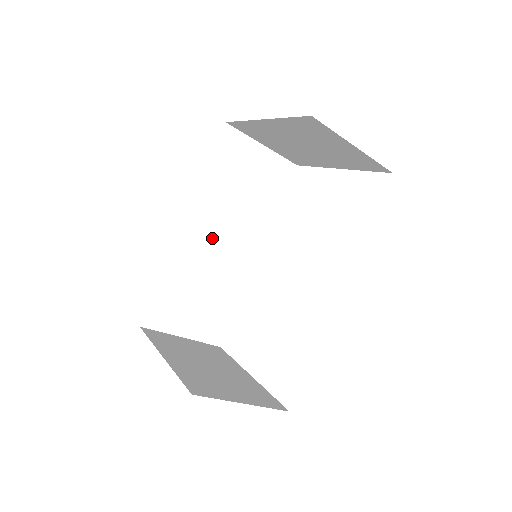
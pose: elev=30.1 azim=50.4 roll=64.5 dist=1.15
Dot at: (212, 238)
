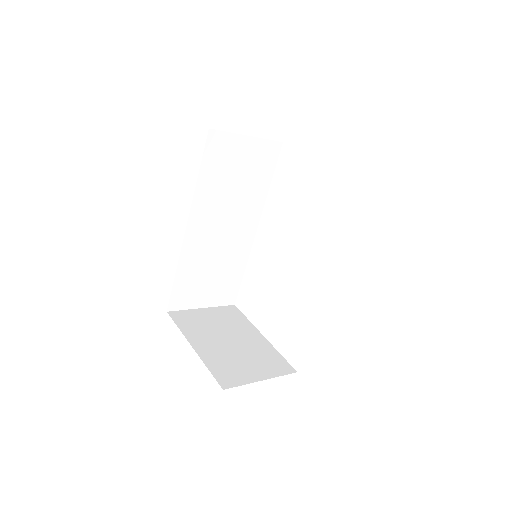
Dot at: (214, 229)
